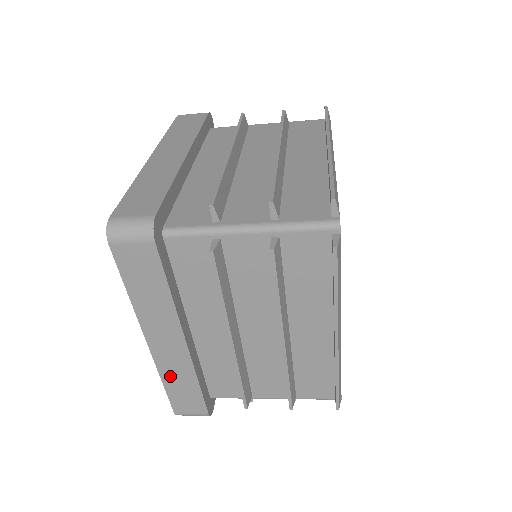
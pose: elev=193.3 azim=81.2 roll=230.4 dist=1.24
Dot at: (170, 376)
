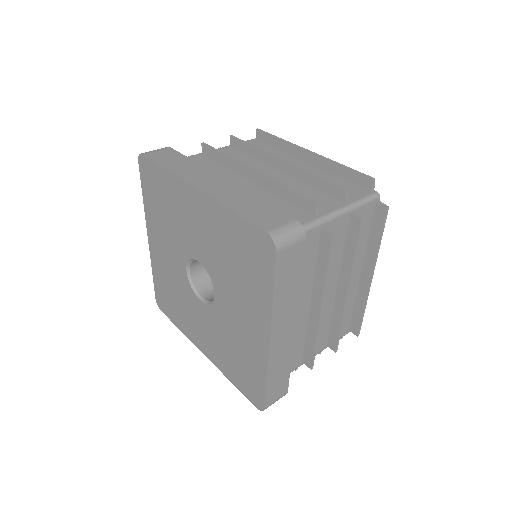
Dot at: occluded
